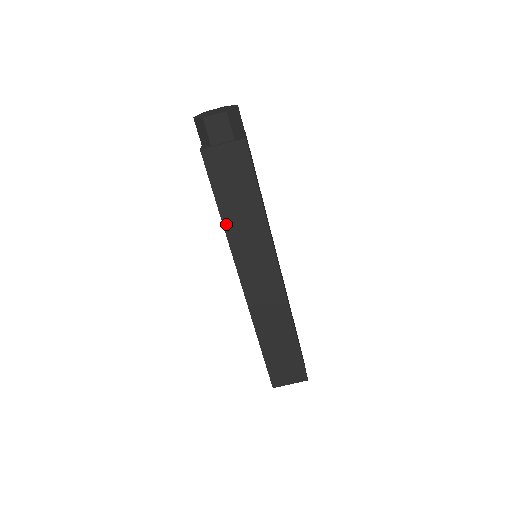
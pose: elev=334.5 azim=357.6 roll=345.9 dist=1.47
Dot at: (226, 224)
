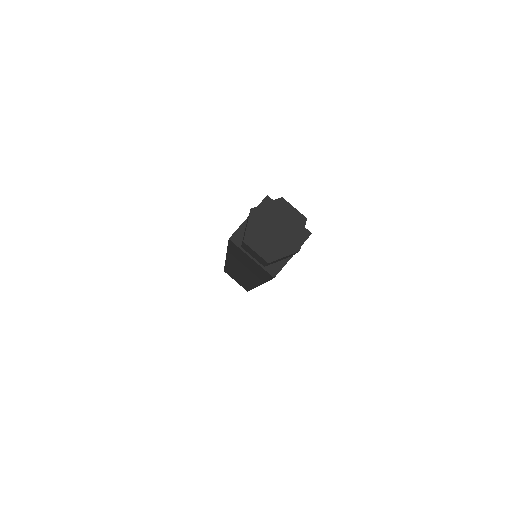
Dot at: (230, 254)
